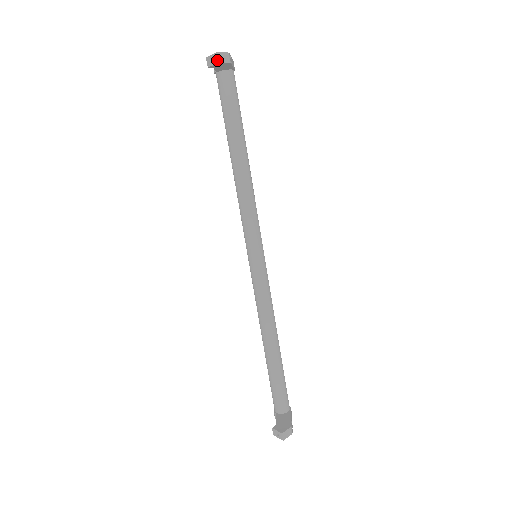
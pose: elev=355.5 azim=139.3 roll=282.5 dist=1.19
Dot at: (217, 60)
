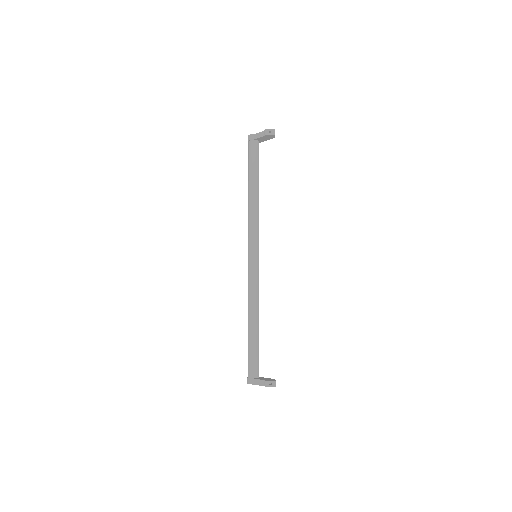
Dot at: occluded
